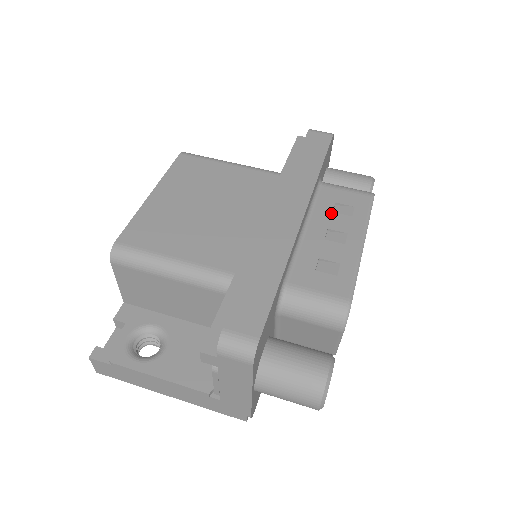
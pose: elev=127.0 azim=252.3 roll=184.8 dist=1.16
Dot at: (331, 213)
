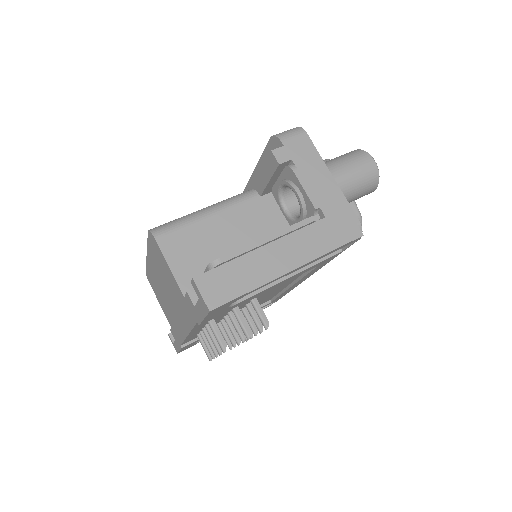
Dot at: occluded
